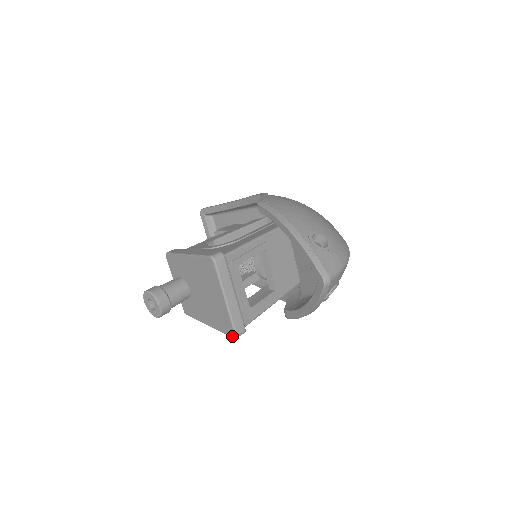
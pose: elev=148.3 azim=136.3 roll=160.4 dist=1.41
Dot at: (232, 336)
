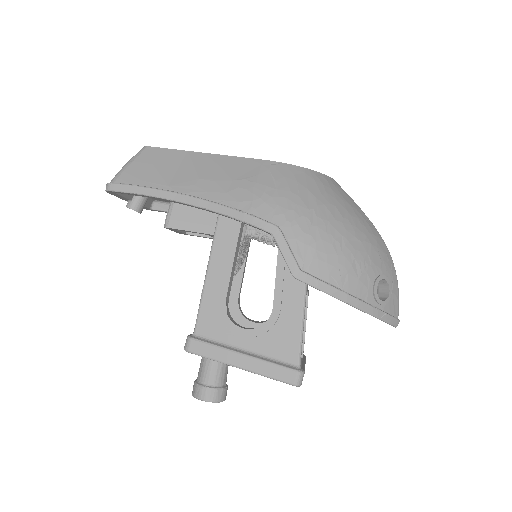
Dot at: occluded
